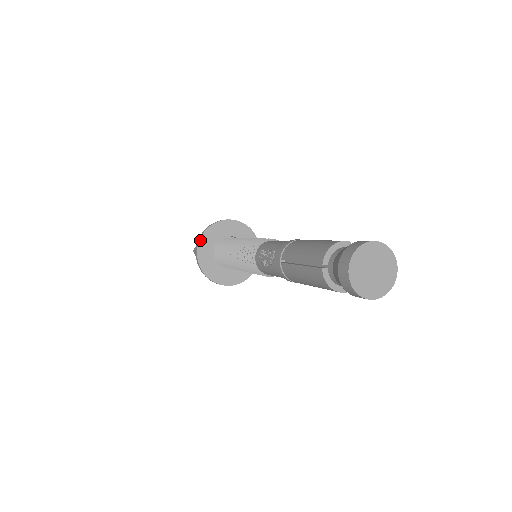
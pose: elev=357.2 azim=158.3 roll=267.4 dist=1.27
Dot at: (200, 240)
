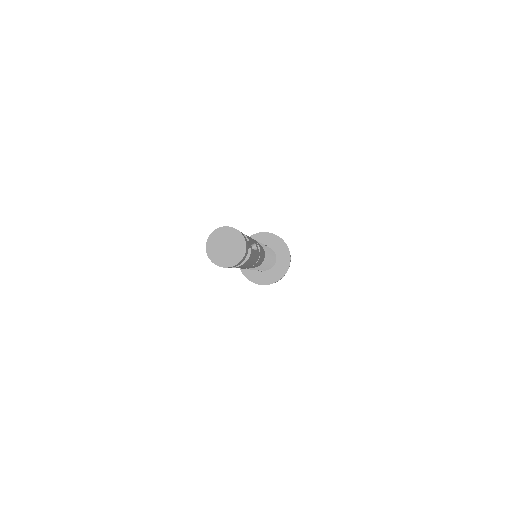
Dot at: (255, 234)
